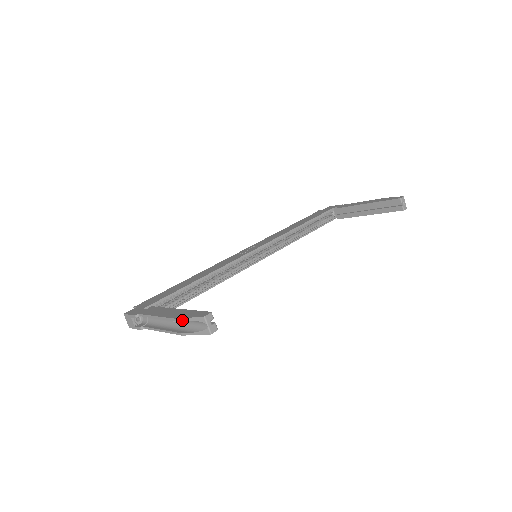
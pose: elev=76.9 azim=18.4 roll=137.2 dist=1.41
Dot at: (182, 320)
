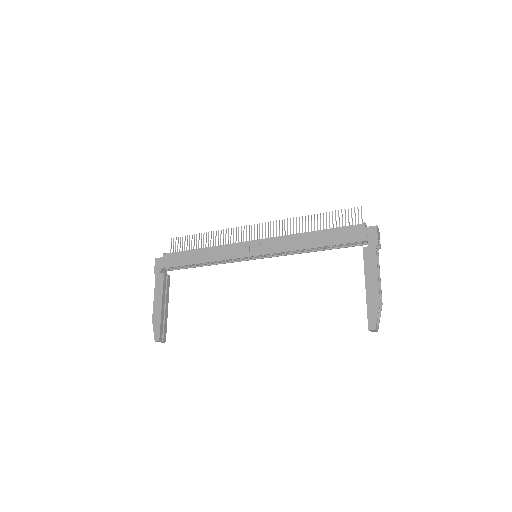
Dot at: (153, 325)
